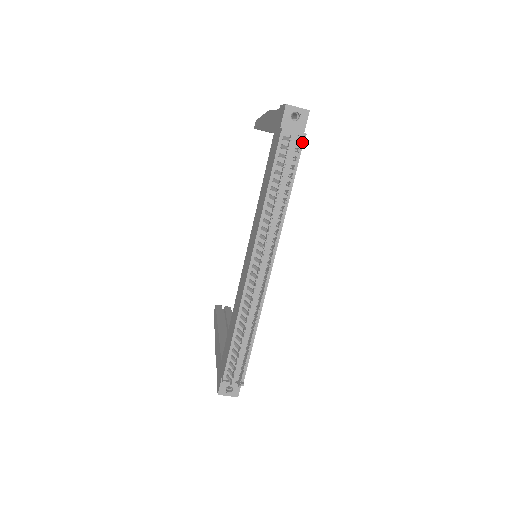
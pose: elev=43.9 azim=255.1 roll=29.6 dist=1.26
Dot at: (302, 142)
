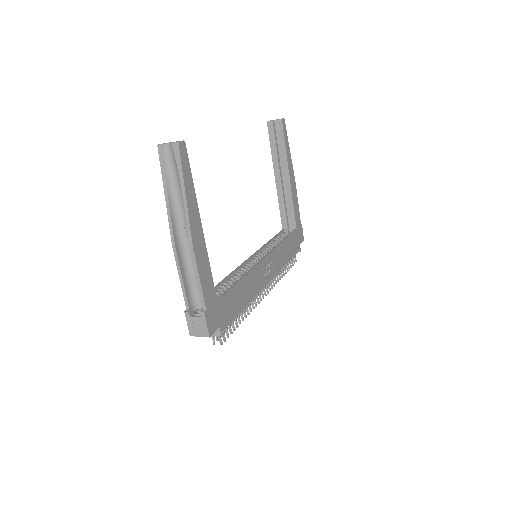
Dot at: (223, 330)
